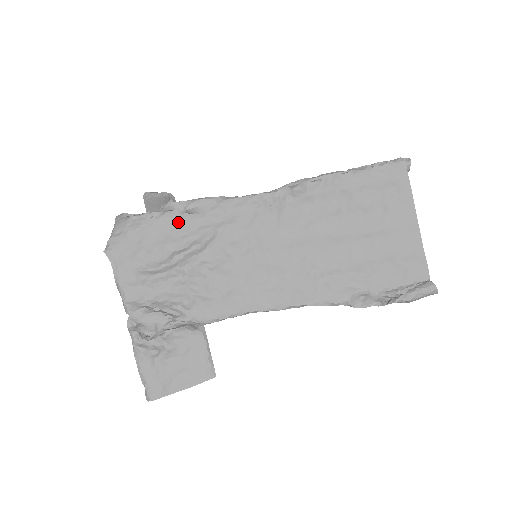
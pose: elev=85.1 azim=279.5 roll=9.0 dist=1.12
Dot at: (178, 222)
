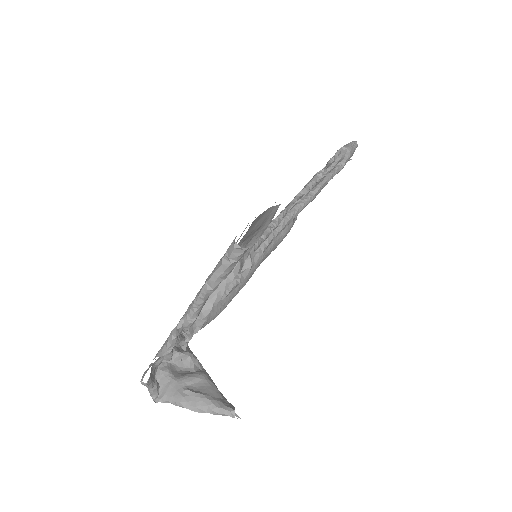
Dot at: occluded
